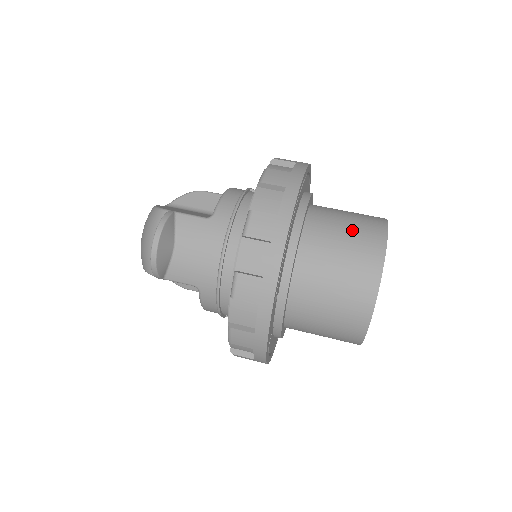
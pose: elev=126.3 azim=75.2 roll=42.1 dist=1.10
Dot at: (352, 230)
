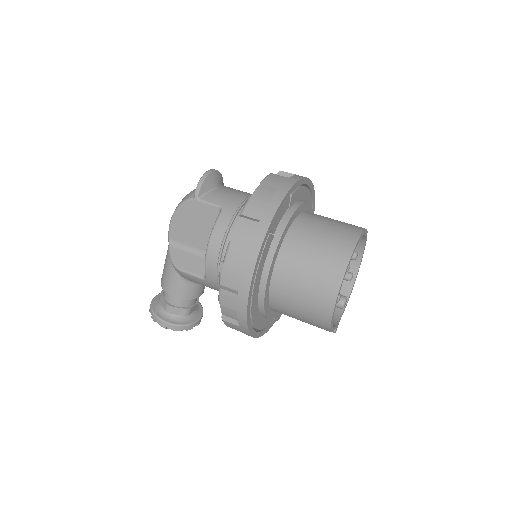
Dot at: occluded
